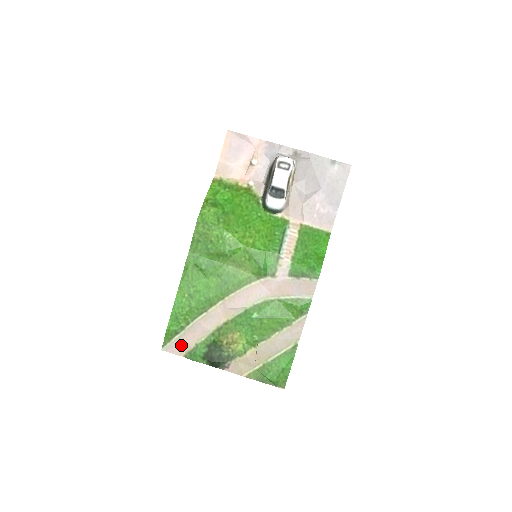
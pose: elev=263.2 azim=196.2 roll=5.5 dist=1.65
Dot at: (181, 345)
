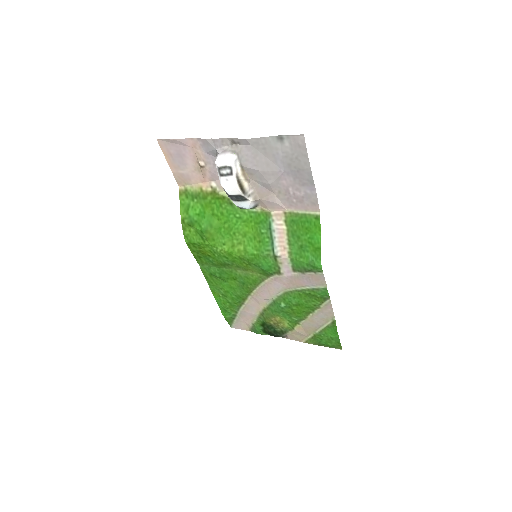
Dot at: (242, 324)
